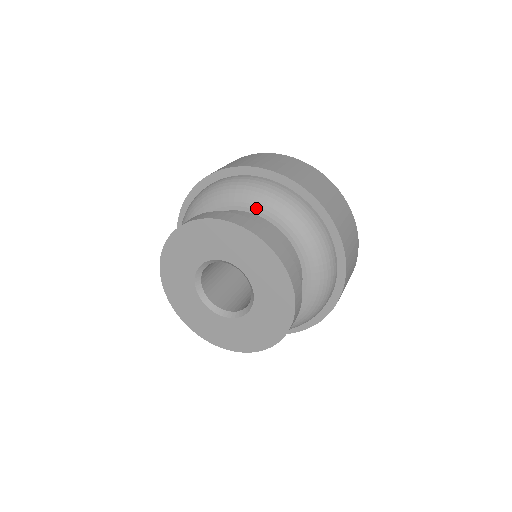
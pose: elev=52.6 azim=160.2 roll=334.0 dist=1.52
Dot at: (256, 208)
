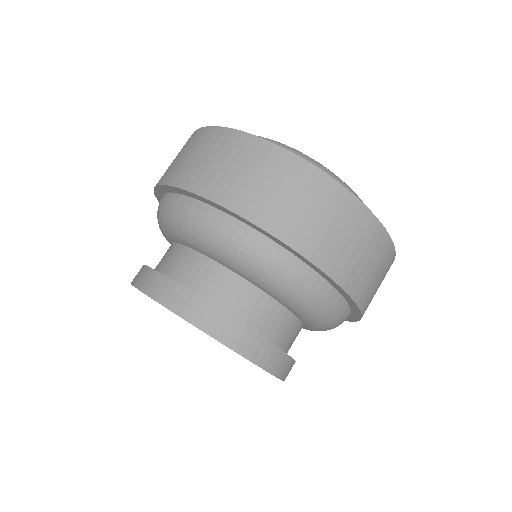
Dot at: (260, 286)
